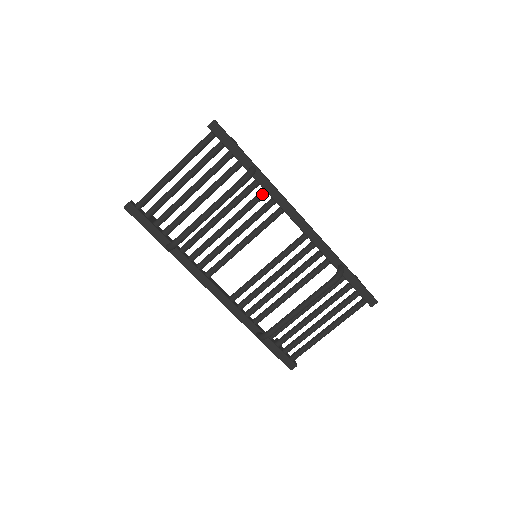
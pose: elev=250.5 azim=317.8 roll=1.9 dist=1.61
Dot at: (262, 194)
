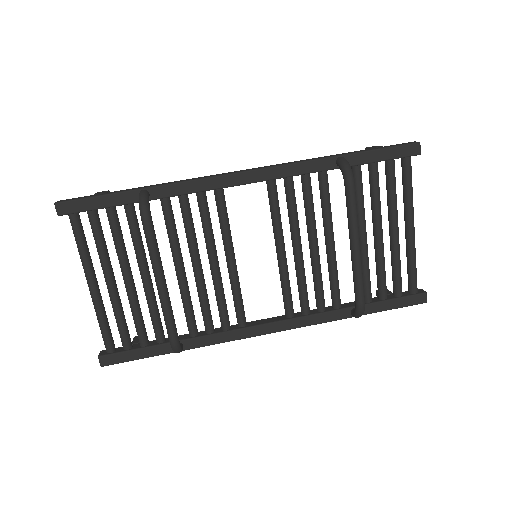
Dot at: (182, 202)
